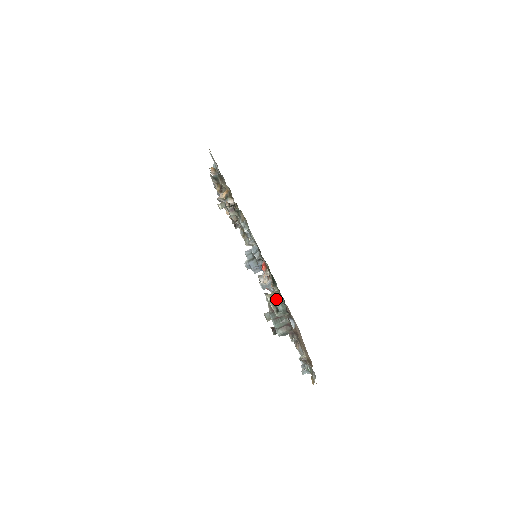
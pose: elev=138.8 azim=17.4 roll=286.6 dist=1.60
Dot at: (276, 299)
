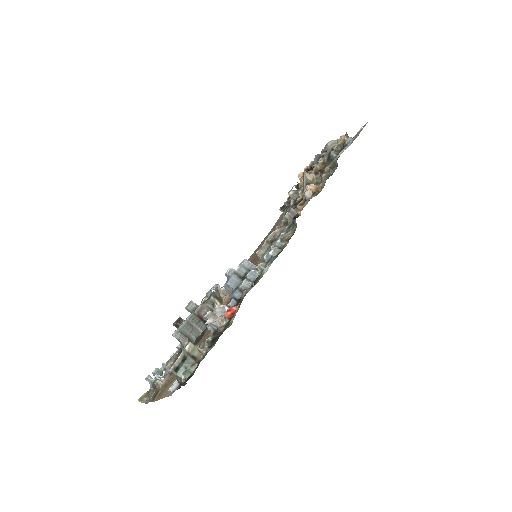
Dot at: (185, 371)
